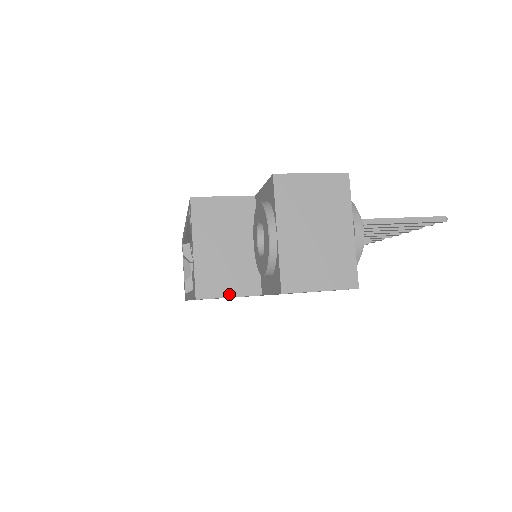
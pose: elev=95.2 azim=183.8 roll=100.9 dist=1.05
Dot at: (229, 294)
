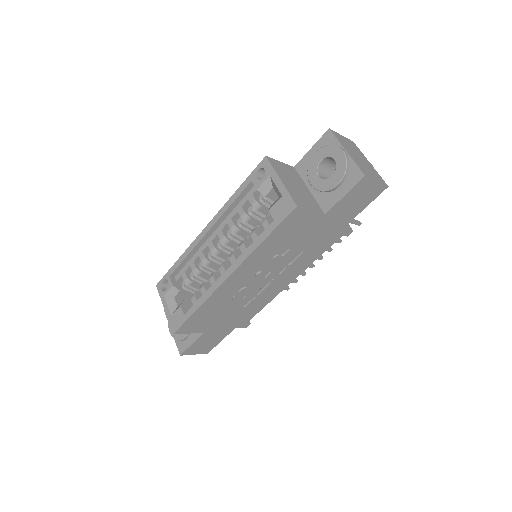
Dot at: (310, 209)
